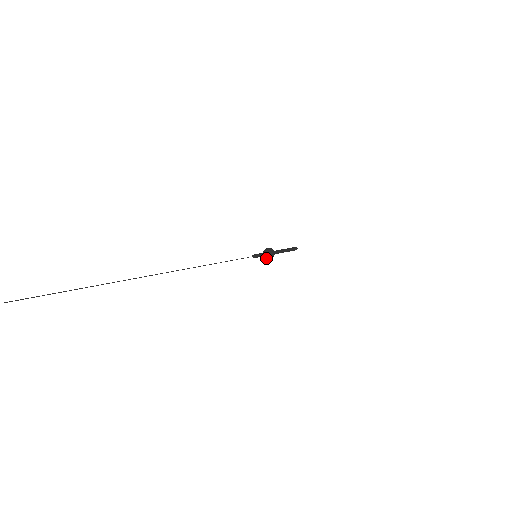
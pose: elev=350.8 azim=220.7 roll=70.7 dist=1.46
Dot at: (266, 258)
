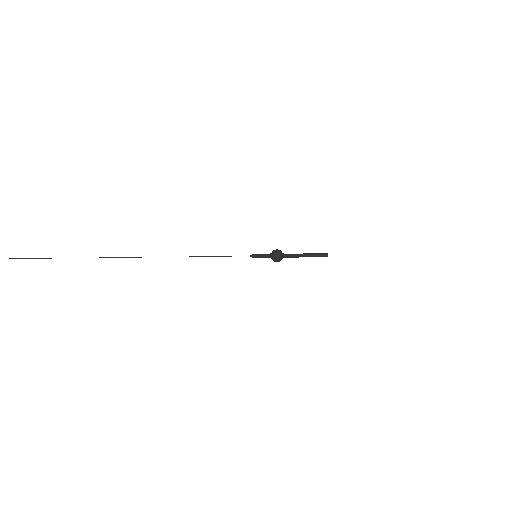
Dot at: occluded
